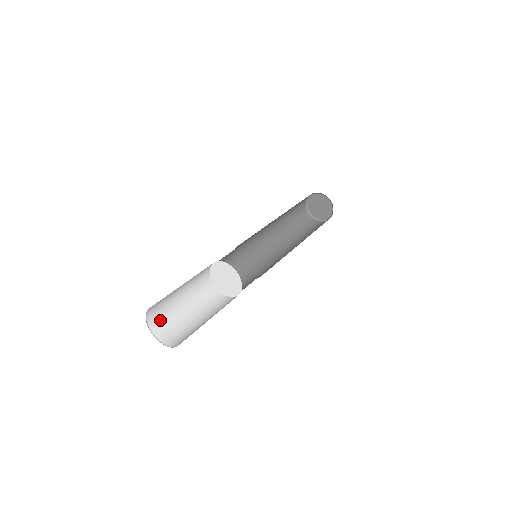
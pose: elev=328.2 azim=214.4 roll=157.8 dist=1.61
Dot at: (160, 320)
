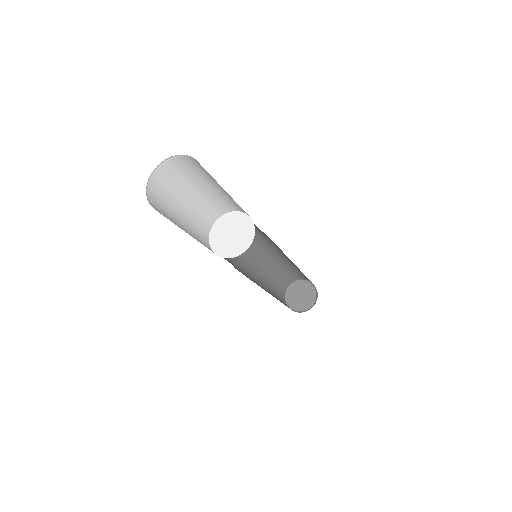
Dot at: (158, 206)
